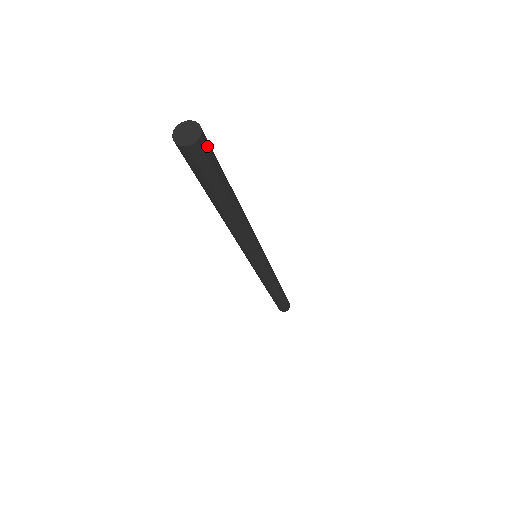
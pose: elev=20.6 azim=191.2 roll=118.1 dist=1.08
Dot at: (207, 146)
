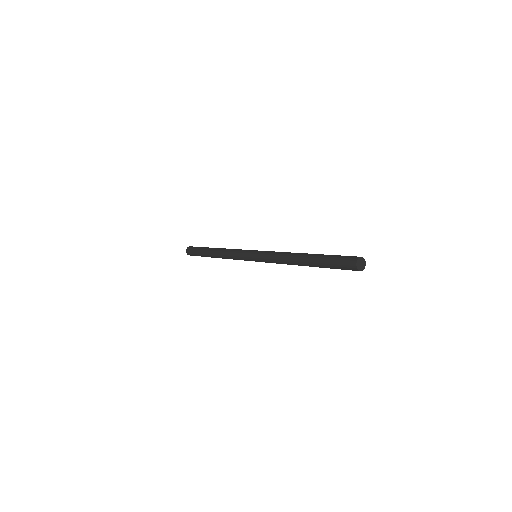
Dot at: occluded
